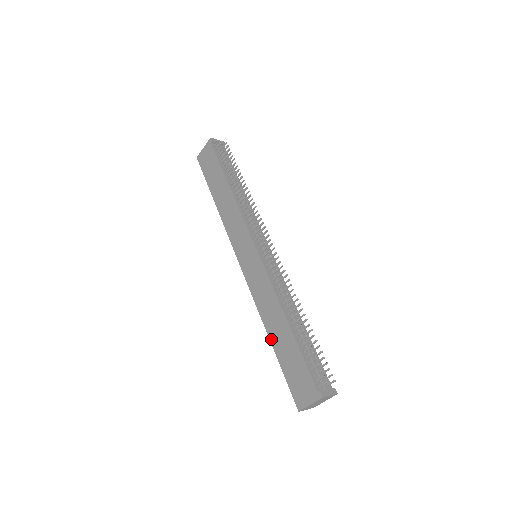
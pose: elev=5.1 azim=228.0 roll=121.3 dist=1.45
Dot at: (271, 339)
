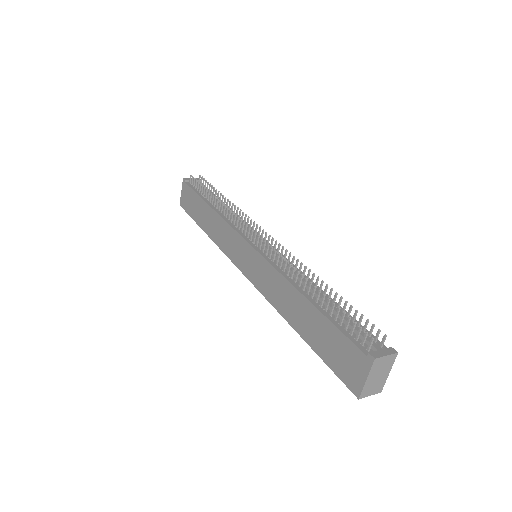
Dot at: (297, 330)
